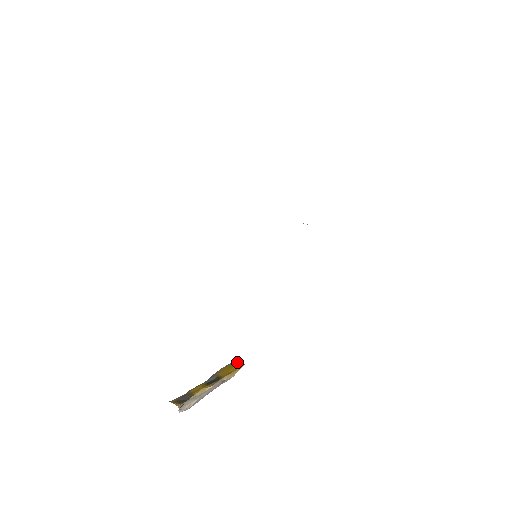
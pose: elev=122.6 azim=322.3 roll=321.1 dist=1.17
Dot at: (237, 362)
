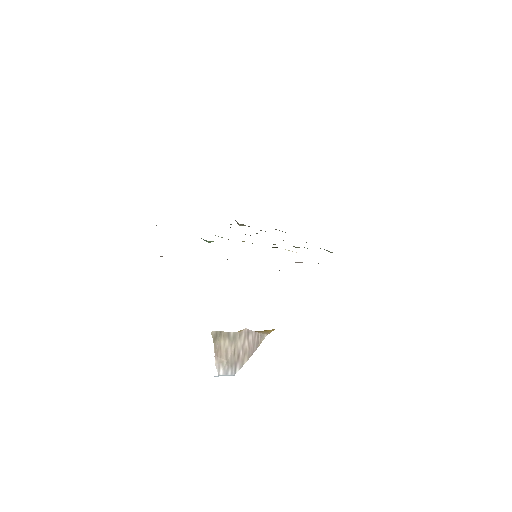
Dot at: occluded
